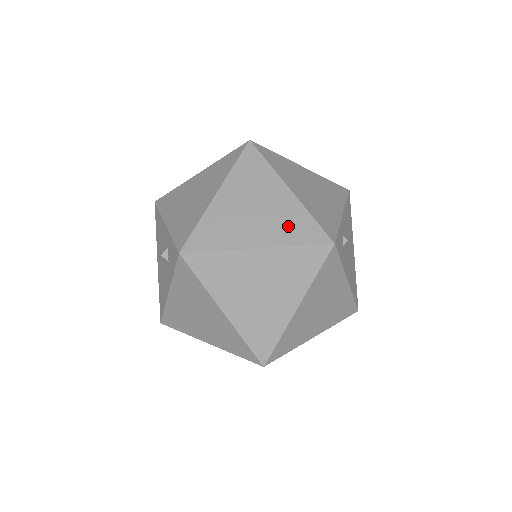
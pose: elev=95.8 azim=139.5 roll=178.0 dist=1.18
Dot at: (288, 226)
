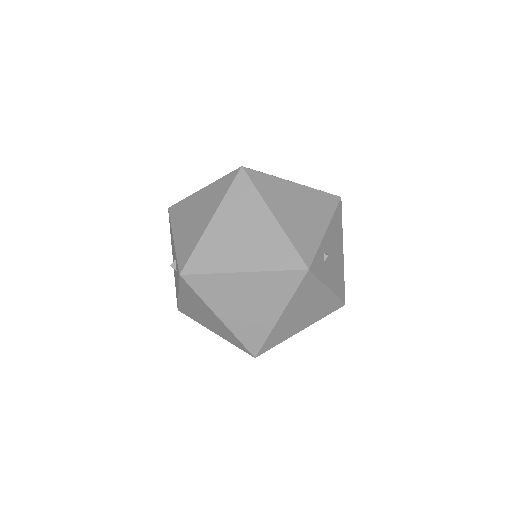
Dot at: (270, 252)
